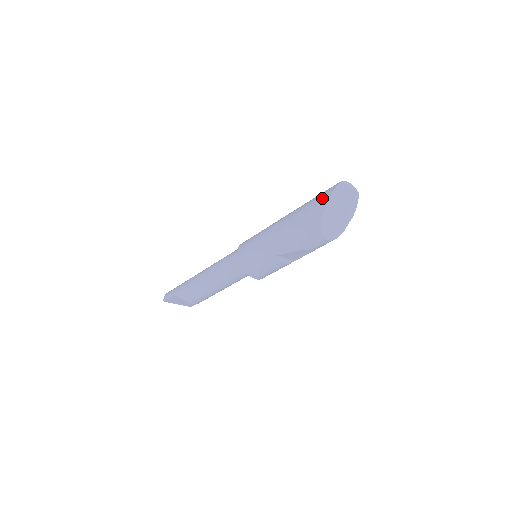
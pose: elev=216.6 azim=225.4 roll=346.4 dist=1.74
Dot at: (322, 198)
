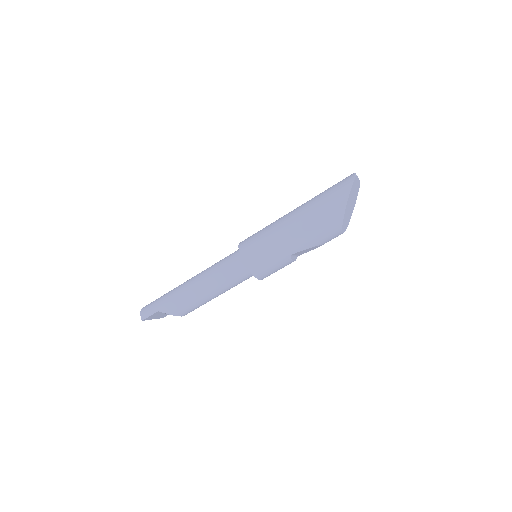
Dot at: (340, 193)
